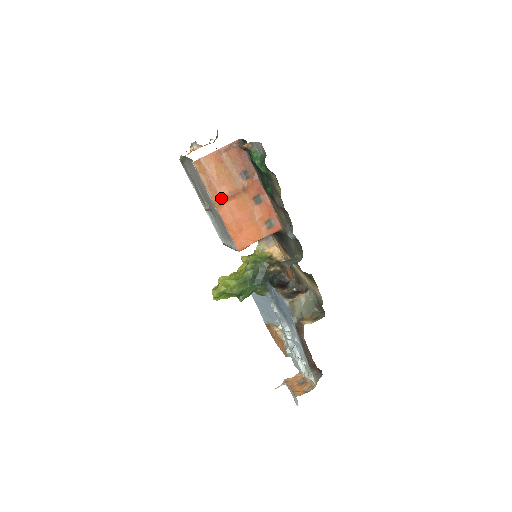
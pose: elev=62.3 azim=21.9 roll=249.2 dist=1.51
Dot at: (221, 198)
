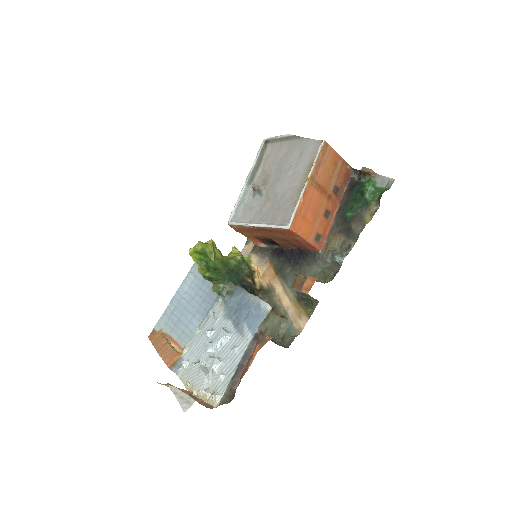
Dot at: (316, 182)
